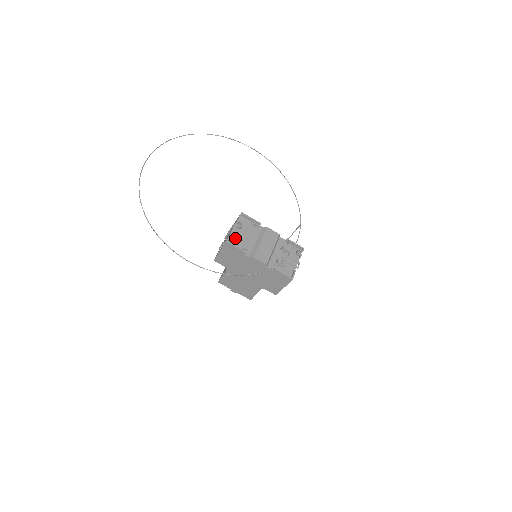
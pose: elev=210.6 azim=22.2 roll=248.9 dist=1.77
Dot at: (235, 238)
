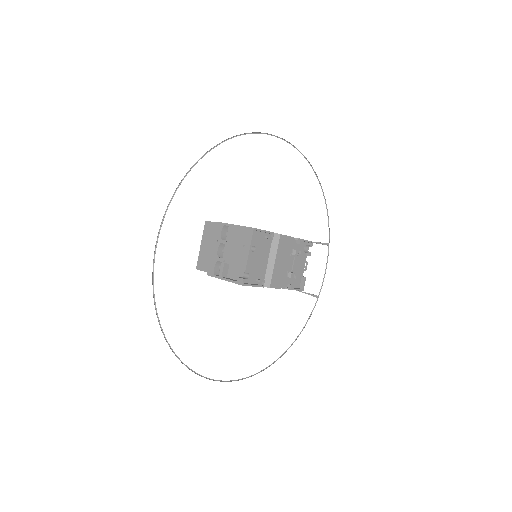
Dot at: (248, 269)
